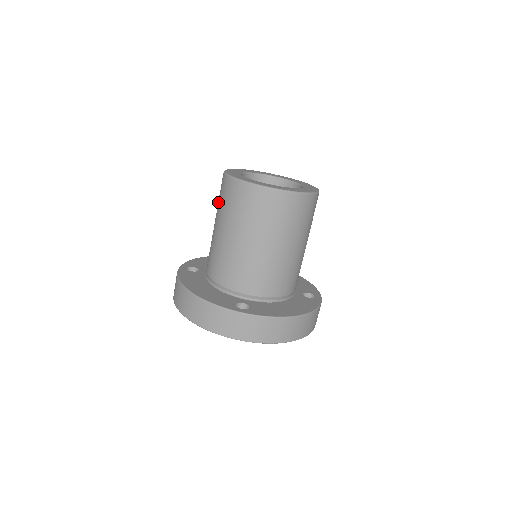
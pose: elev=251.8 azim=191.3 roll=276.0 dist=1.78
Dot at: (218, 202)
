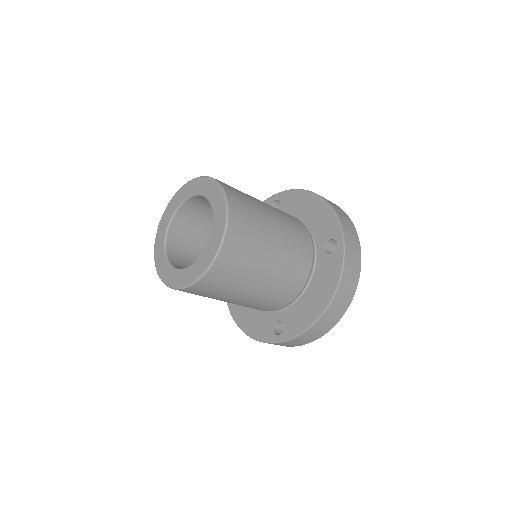
Dot at: occluded
